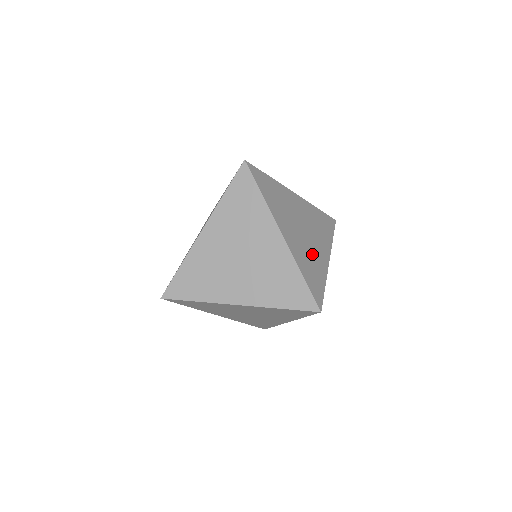
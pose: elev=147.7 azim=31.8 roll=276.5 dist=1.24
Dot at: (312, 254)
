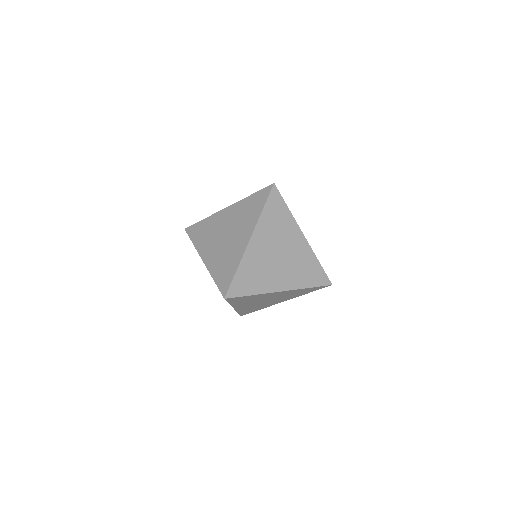
Dot at: occluded
